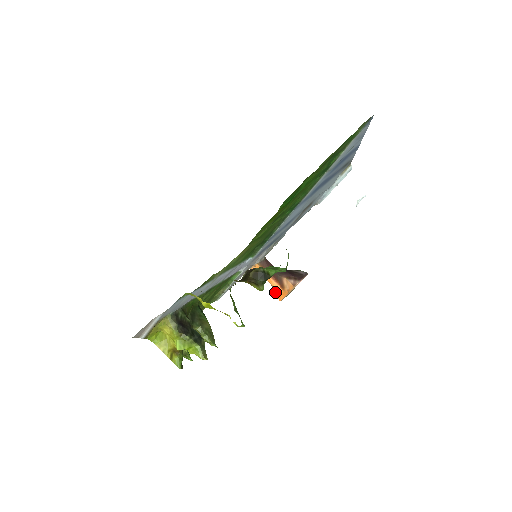
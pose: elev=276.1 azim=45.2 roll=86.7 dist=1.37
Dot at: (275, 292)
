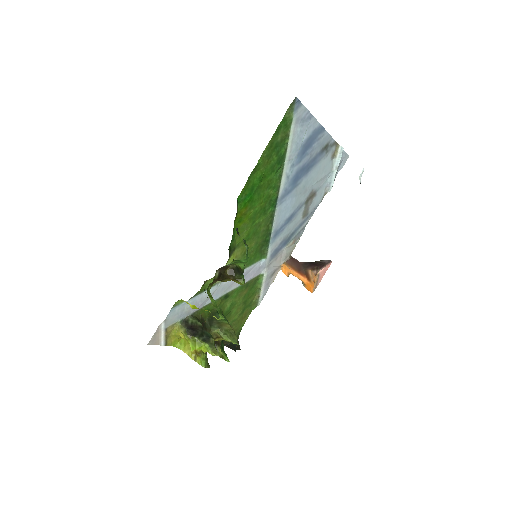
Dot at: (305, 286)
